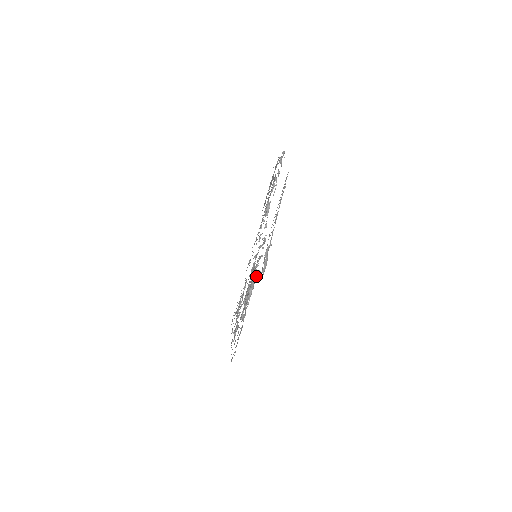
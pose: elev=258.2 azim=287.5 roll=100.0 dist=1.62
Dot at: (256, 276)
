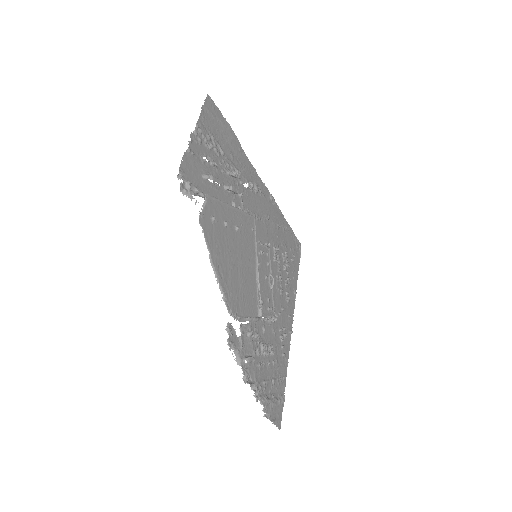
Dot at: occluded
